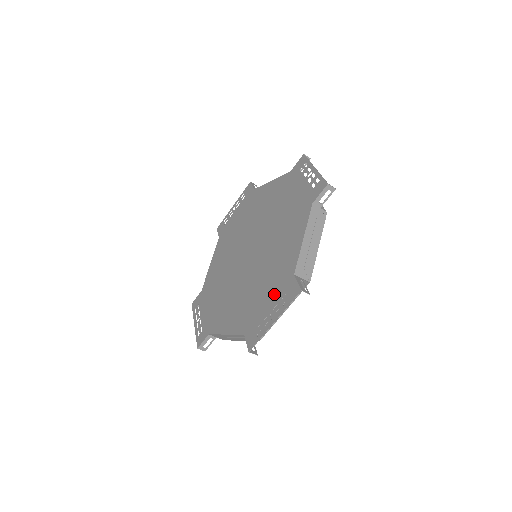
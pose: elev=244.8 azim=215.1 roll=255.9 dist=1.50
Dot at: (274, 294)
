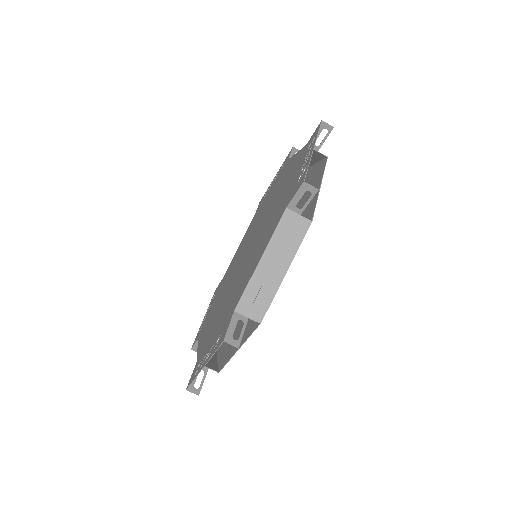
Dot at: (220, 327)
